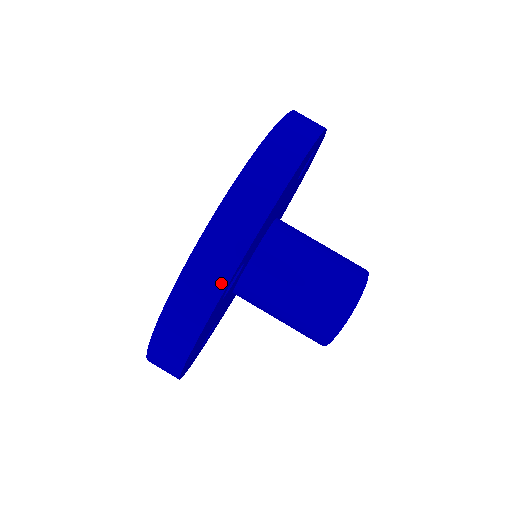
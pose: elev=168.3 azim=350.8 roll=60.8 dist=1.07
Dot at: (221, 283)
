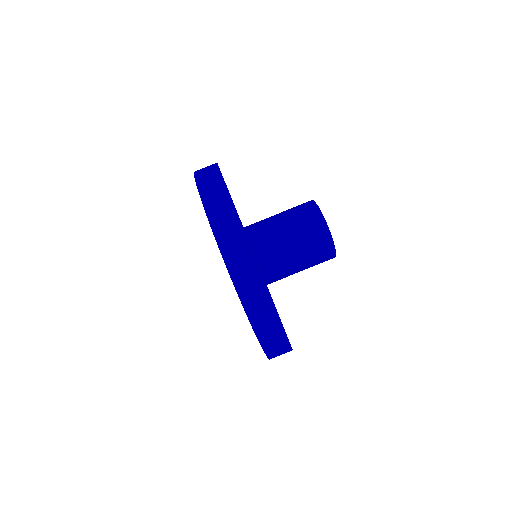
Dot at: (231, 210)
